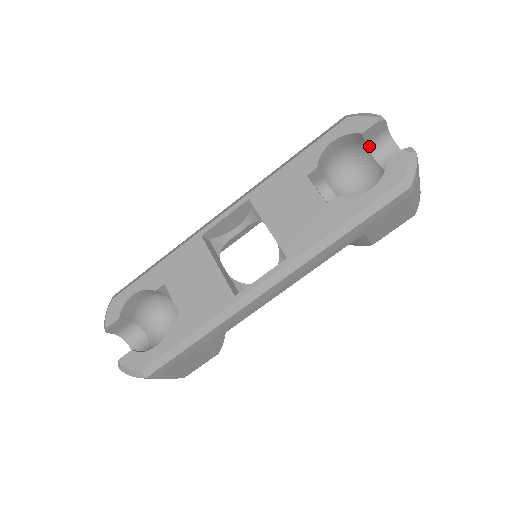
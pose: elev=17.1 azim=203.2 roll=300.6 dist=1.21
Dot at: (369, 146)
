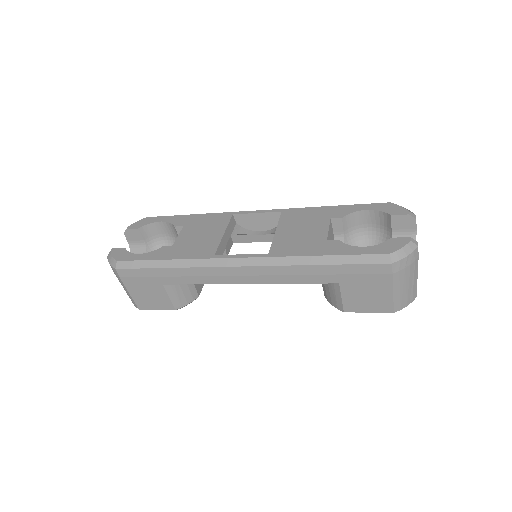
Dot at: (394, 235)
